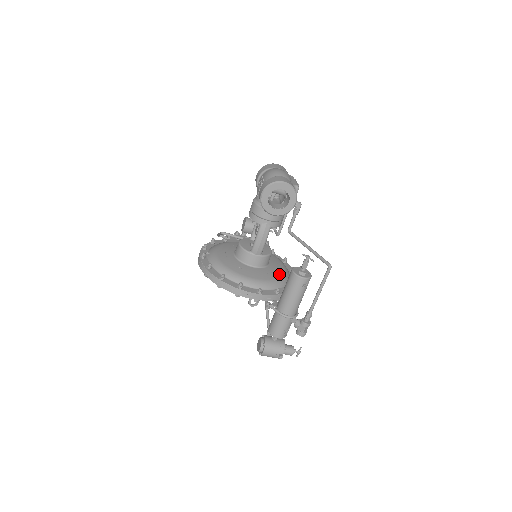
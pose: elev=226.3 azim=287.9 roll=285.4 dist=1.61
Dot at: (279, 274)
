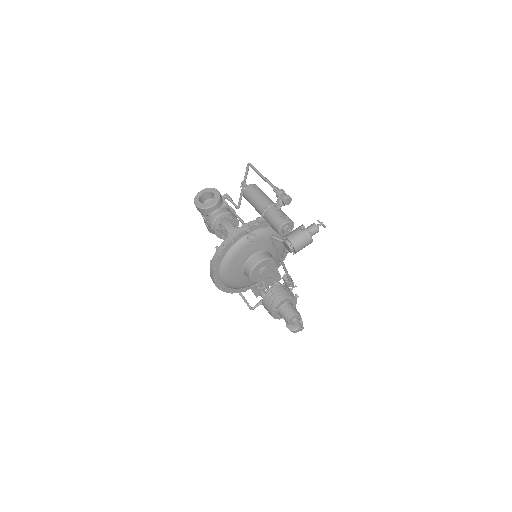
Dot at: occluded
